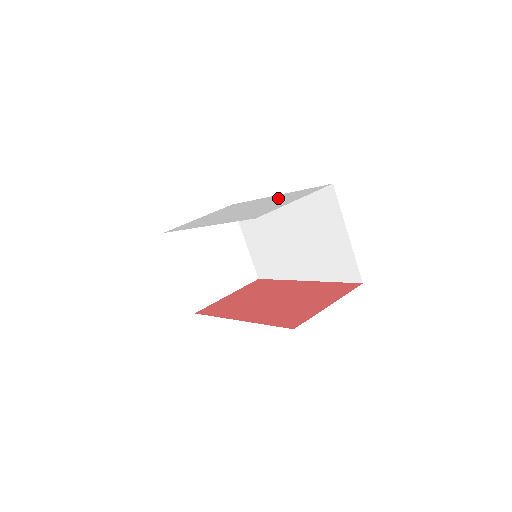
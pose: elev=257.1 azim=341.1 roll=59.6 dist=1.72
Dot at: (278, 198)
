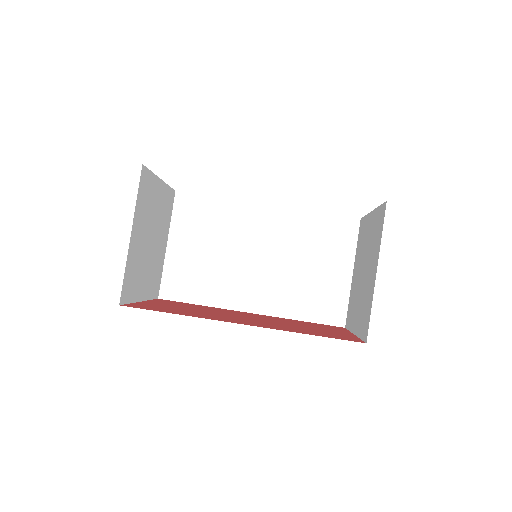
Dot at: occluded
